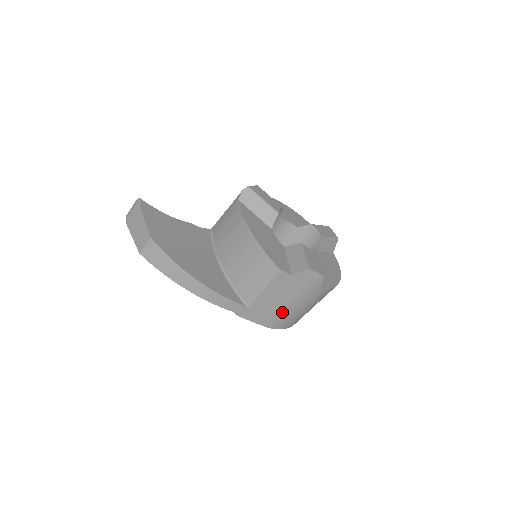
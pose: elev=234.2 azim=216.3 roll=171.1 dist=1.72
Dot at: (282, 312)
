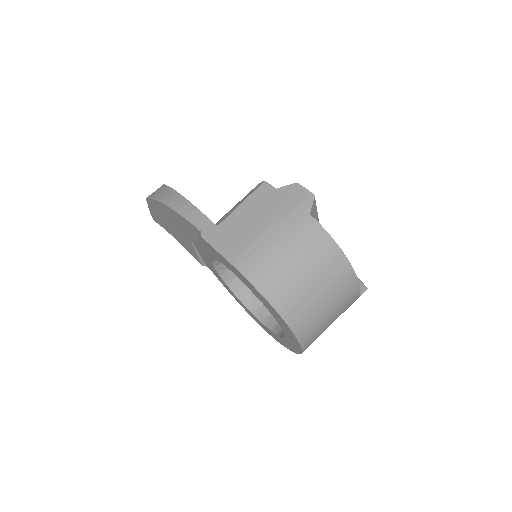
Dot at: (256, 241)
